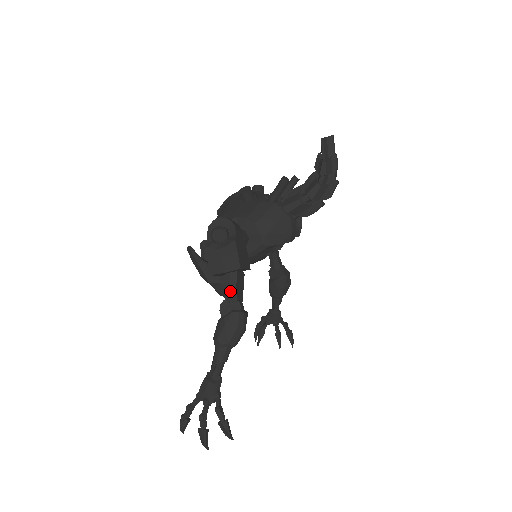
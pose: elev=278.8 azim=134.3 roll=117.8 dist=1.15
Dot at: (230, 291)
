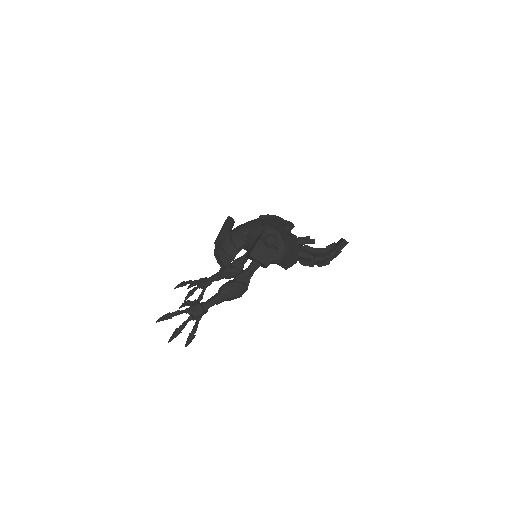
Dot at: (250, 272)
